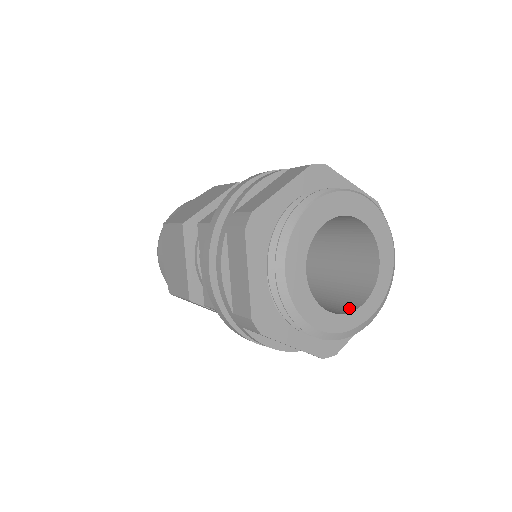
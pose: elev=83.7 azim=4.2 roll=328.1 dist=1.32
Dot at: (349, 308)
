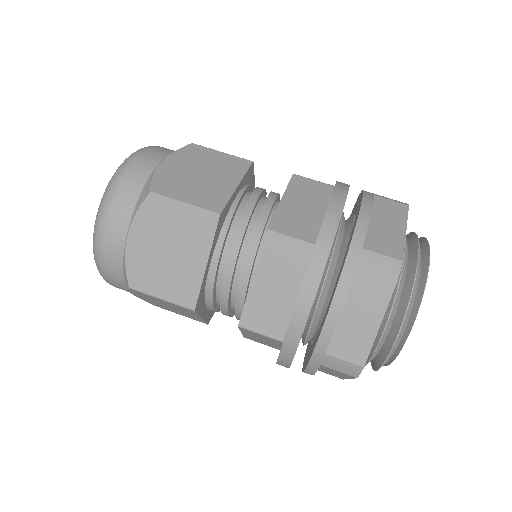
Dot at: occluded
